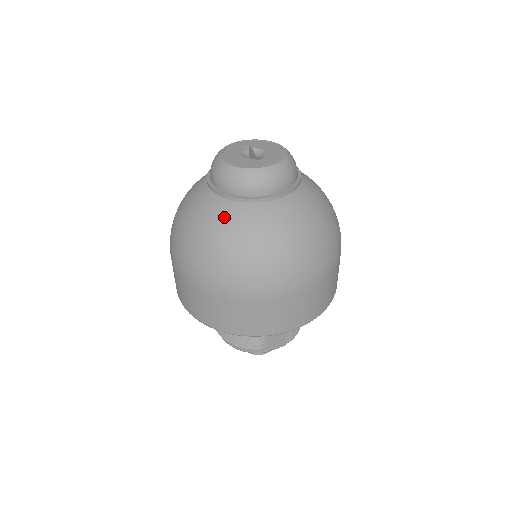
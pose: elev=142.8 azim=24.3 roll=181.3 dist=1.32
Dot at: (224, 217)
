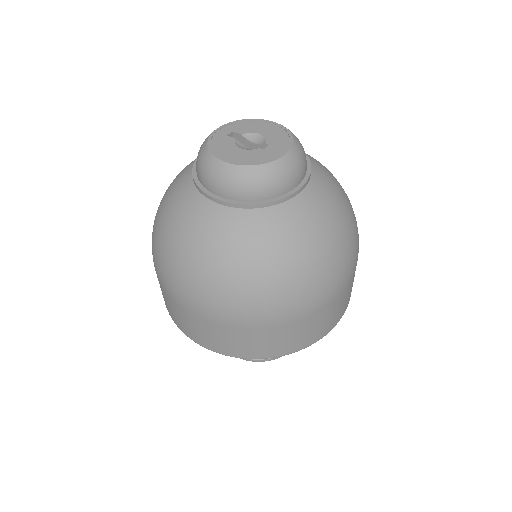
Dot at: (255, 232)
